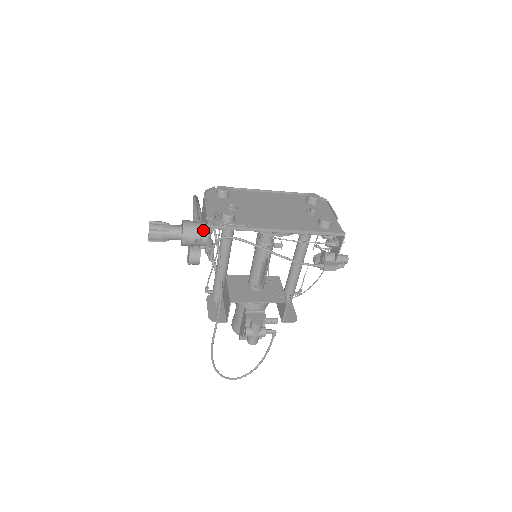
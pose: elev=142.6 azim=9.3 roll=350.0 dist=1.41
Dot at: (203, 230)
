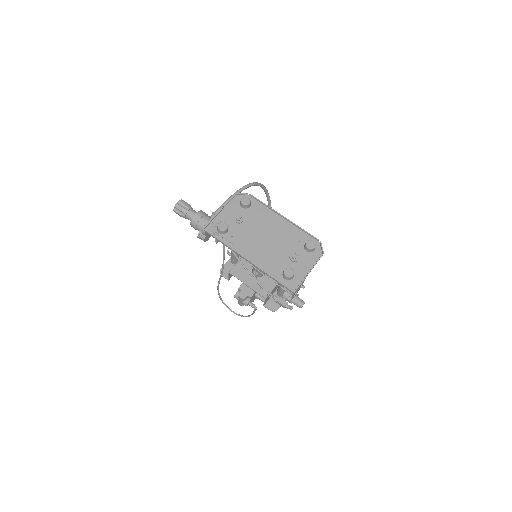
Dot at: occluded
